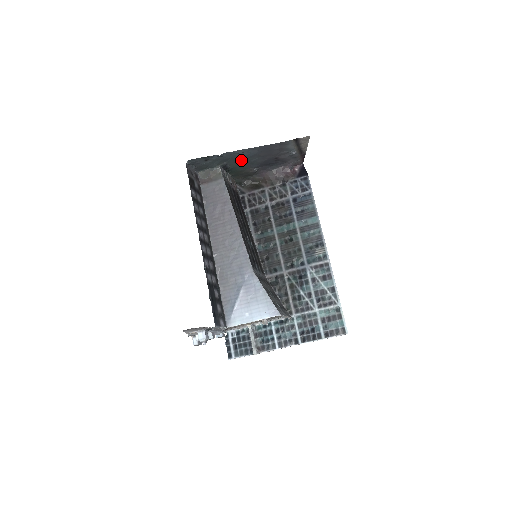
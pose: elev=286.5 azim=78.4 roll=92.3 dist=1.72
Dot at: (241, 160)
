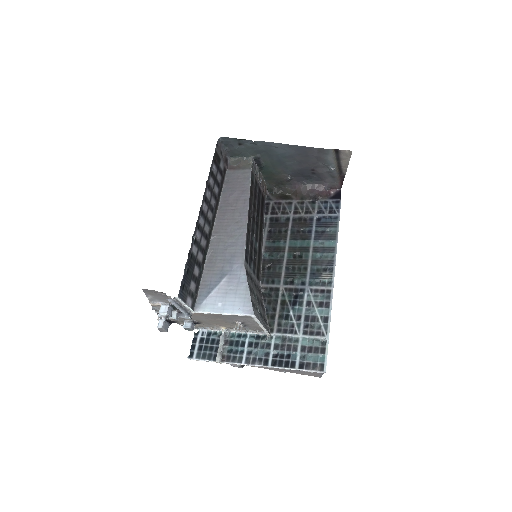
Dot at: (276, 158)
